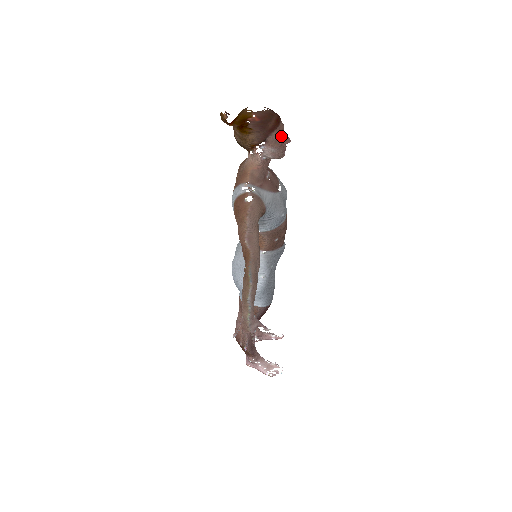
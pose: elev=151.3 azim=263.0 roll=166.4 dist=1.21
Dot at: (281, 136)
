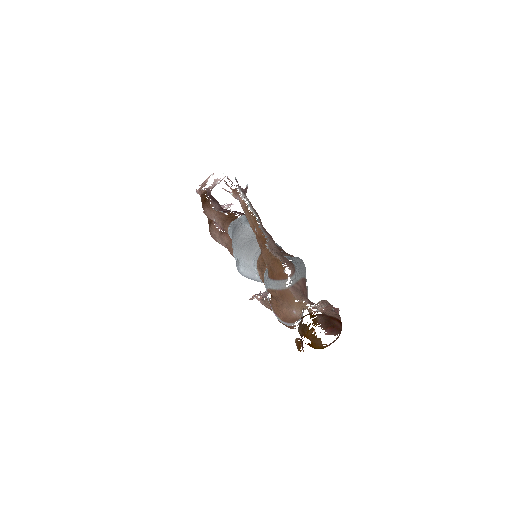
Dot at: occluded
